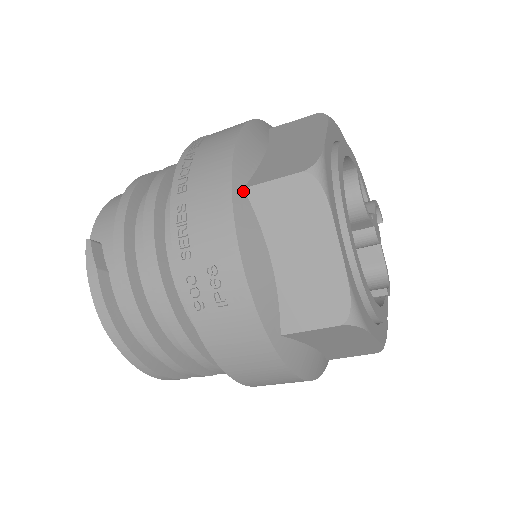
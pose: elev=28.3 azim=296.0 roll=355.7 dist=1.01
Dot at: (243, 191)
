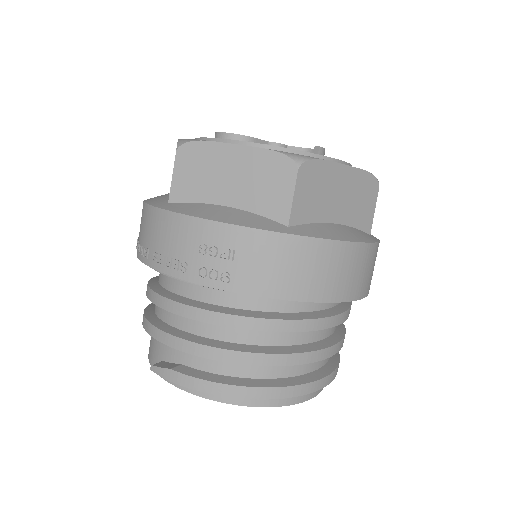
Dot at: (169, 204)
